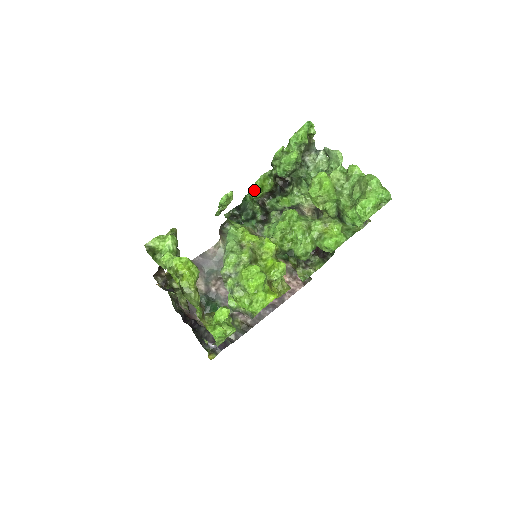
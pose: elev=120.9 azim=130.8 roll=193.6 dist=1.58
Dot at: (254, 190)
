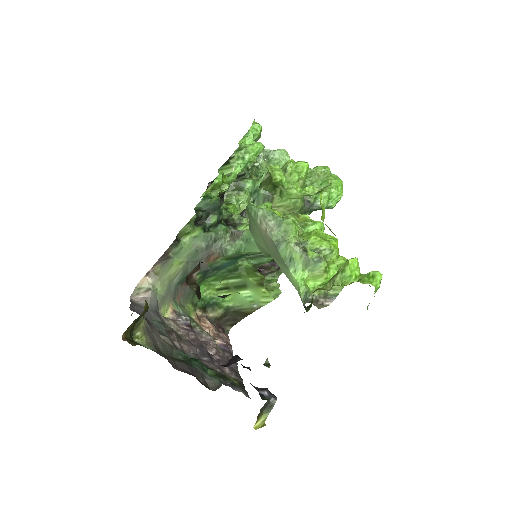
Dot at: (207, 191)
